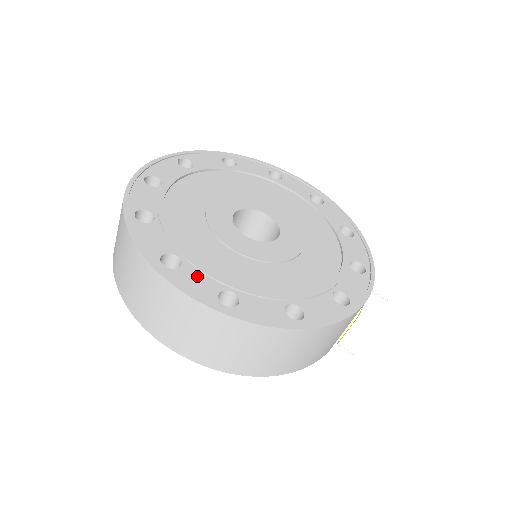
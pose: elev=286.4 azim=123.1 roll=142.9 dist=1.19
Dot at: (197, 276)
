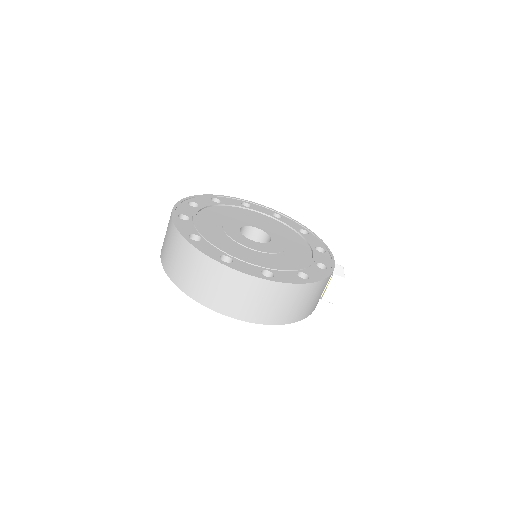
Dot at: (245, 265)
